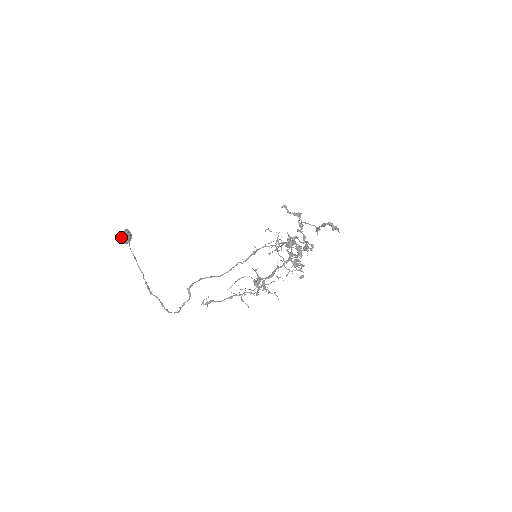
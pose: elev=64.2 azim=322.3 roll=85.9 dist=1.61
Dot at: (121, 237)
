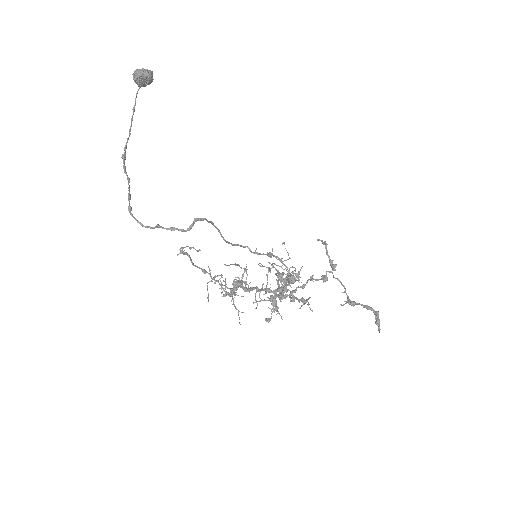
Dot at: (142, 71)
